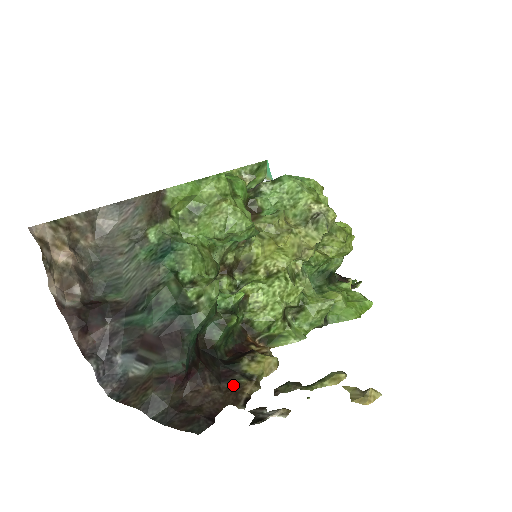
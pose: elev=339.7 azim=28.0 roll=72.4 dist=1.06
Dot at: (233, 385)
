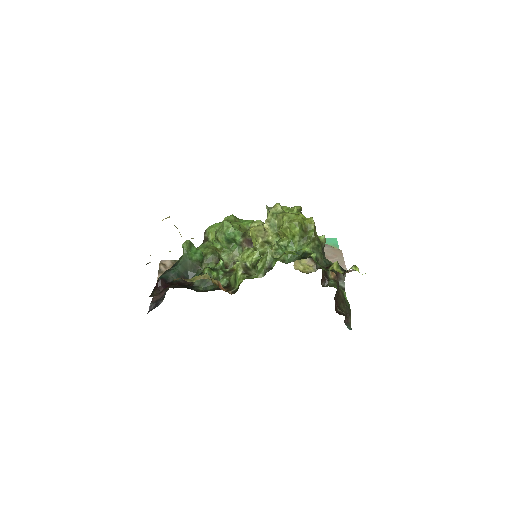
Dot at: occluded
